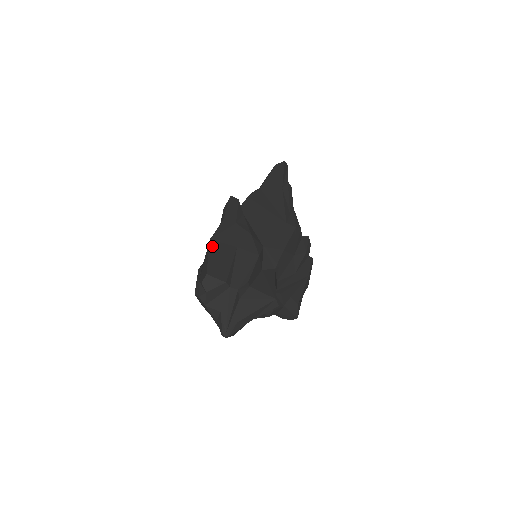
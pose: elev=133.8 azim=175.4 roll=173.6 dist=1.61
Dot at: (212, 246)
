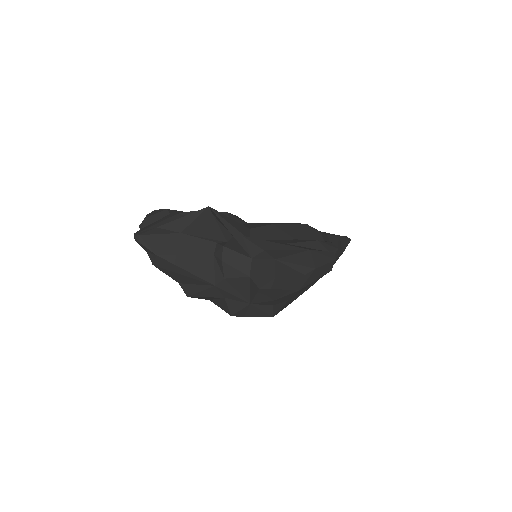
Dot at: occluded
